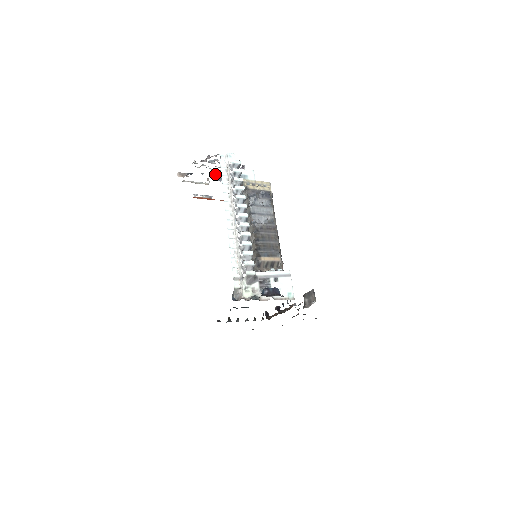
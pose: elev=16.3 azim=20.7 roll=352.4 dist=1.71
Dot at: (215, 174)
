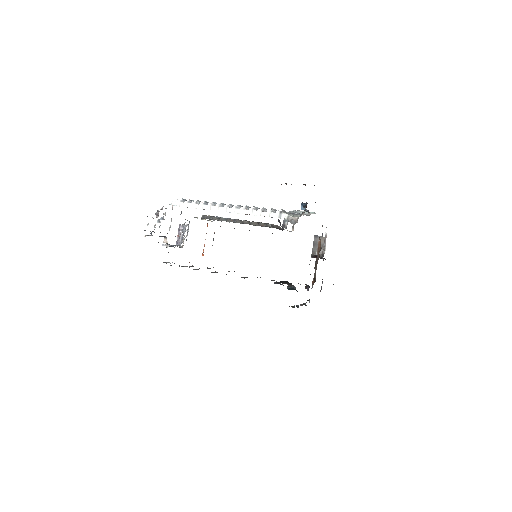
Dot at: (163, 244)
